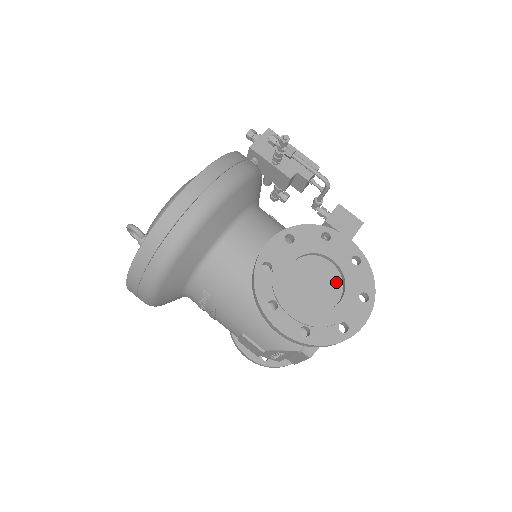
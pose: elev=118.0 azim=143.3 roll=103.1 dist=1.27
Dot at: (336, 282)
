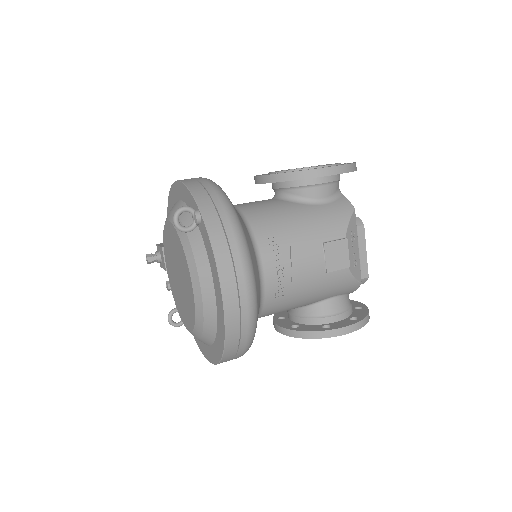
Dot at: occluded
